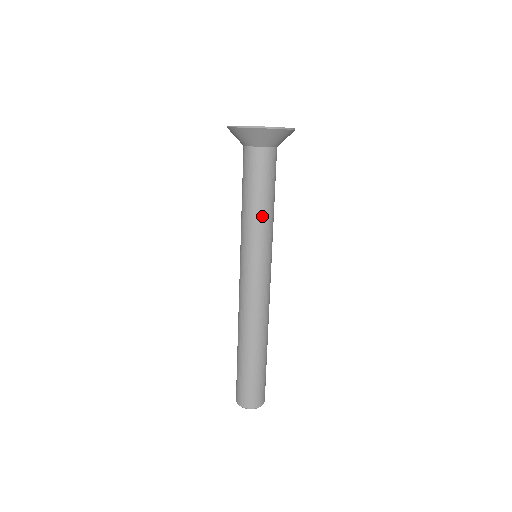
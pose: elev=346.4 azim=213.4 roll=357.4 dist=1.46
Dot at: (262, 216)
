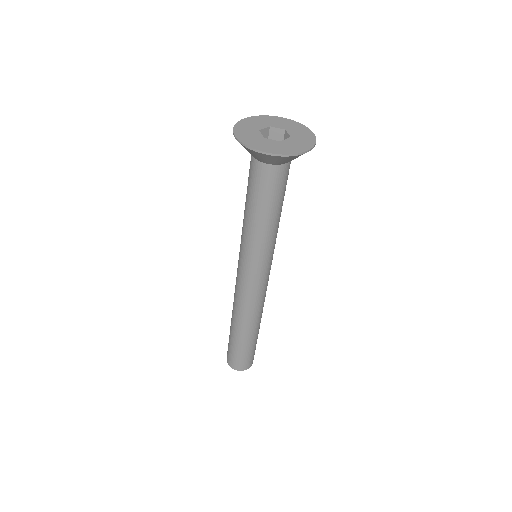
Dot at: (254, 228)
